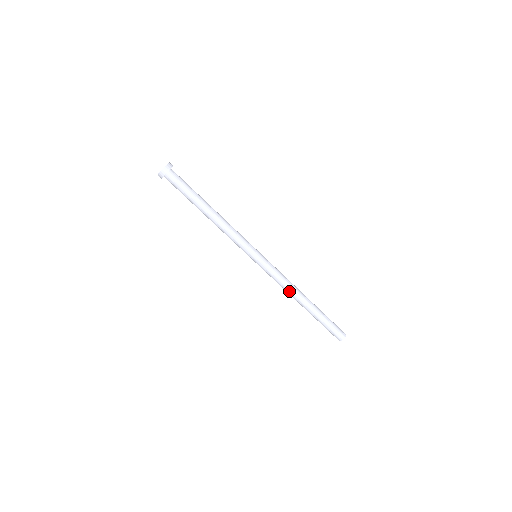
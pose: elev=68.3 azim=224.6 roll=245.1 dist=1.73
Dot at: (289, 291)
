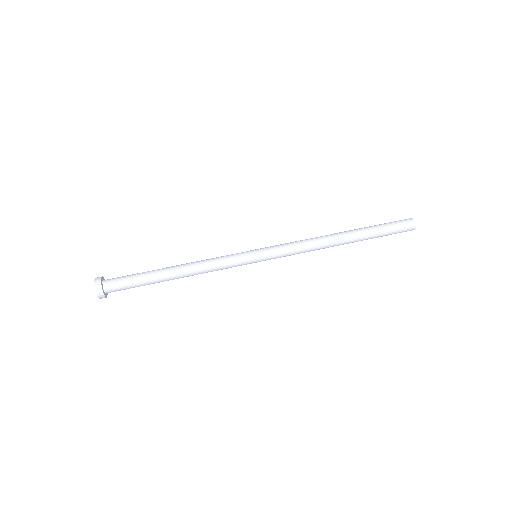
Dot at: (316, 238)
